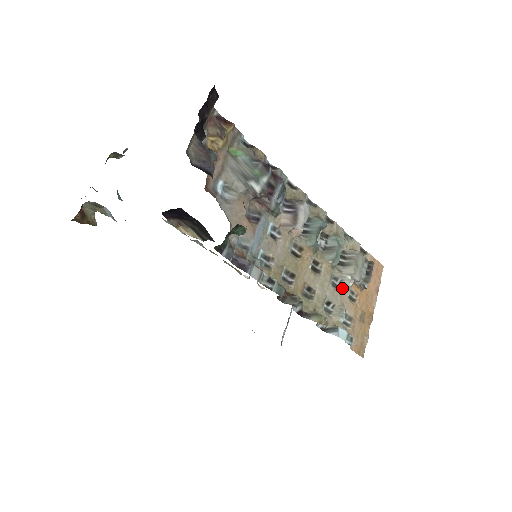
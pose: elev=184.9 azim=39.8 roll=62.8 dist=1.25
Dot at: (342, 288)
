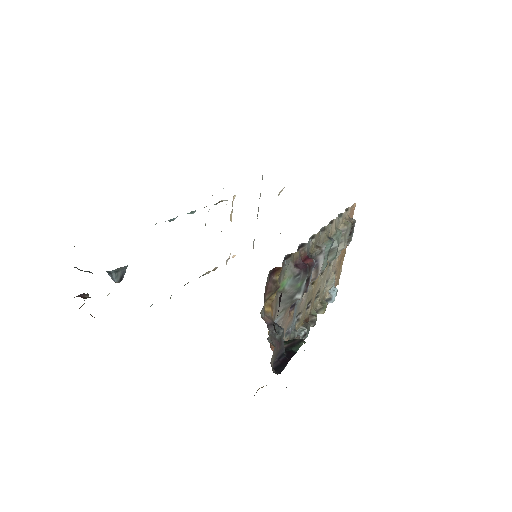
Dot at: (333, 262)
